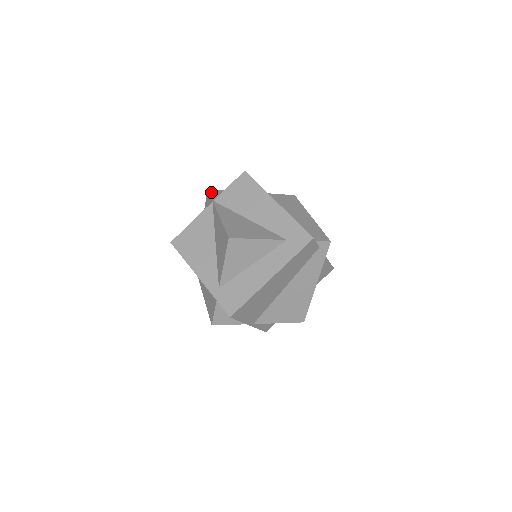
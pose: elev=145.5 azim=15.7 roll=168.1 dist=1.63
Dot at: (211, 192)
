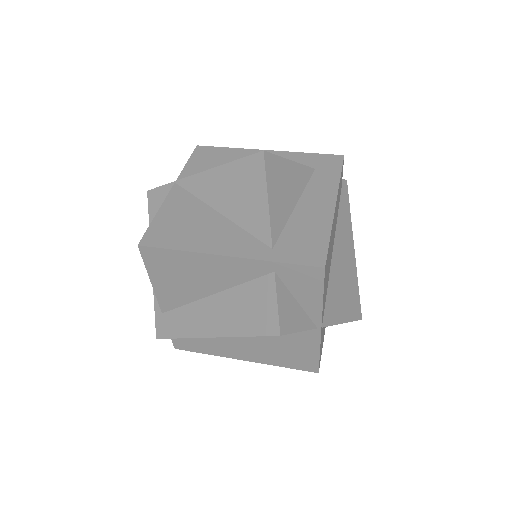
Dot at: (157, 188)
